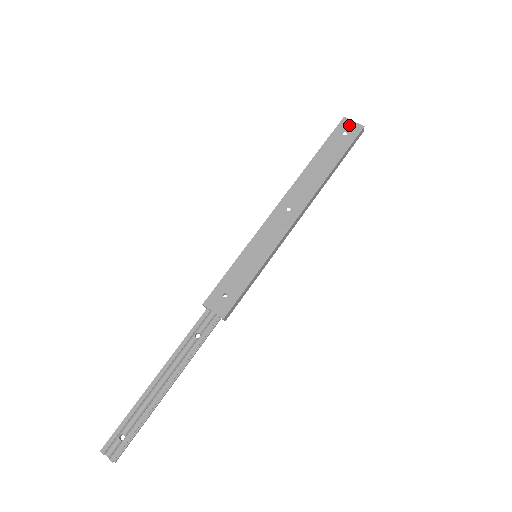
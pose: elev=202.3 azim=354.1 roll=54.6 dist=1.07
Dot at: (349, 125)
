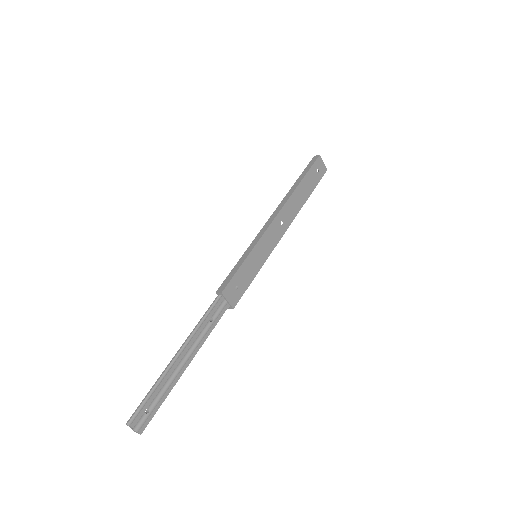
Dot at: (321, 164)
